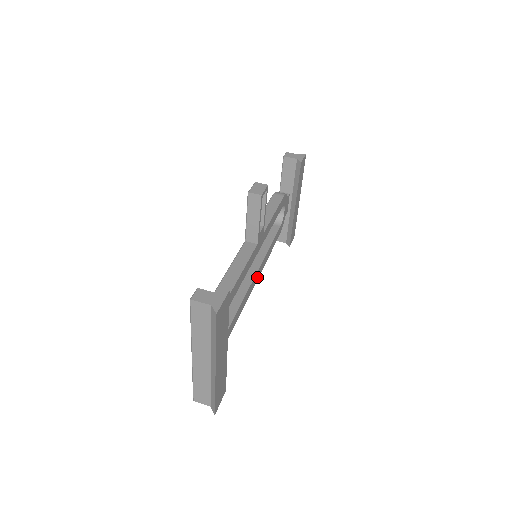
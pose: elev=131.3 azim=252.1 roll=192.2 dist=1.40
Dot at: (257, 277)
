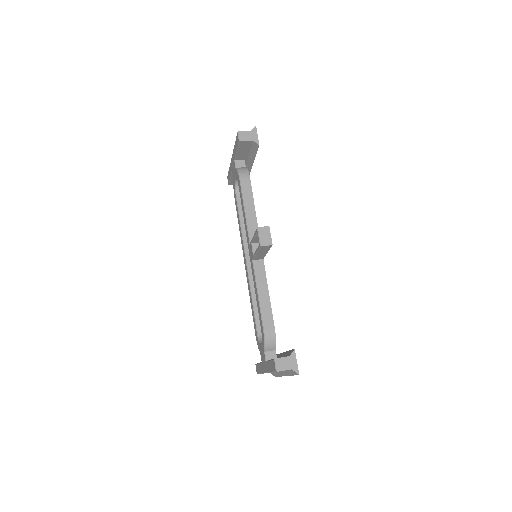
Dot at: occluded
